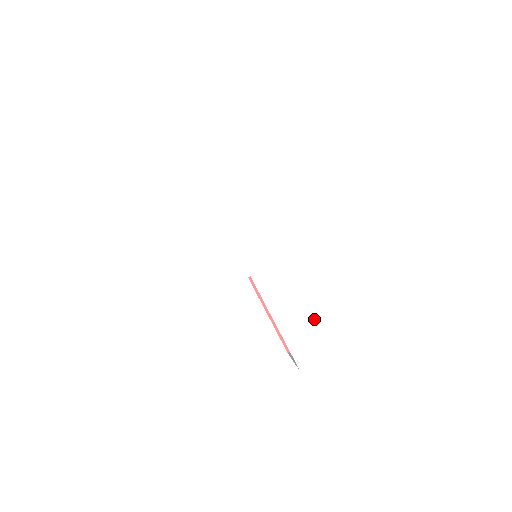
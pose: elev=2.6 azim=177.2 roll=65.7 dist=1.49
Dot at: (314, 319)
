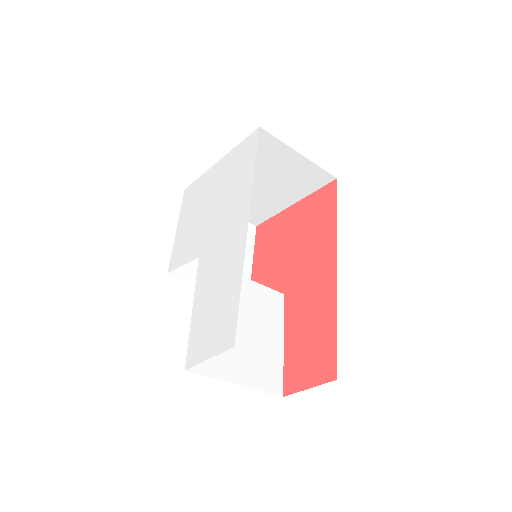
Dot at: (215, 312)
